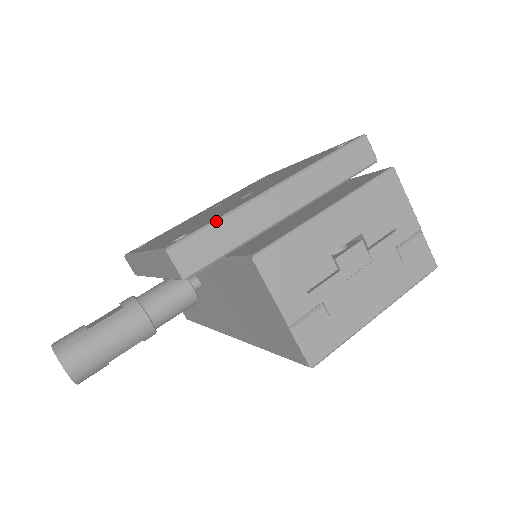
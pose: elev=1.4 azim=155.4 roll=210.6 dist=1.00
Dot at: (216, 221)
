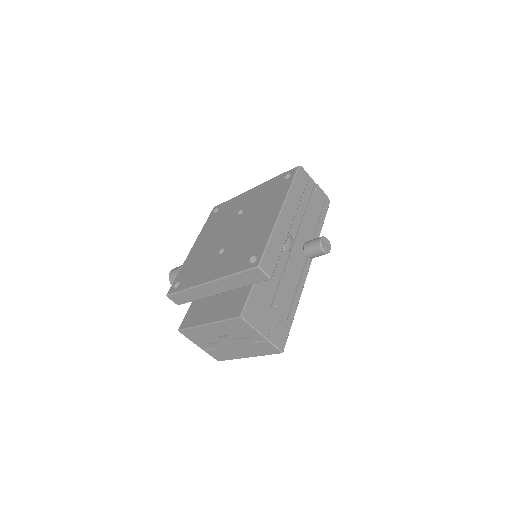
Dot at: (182, 291)
